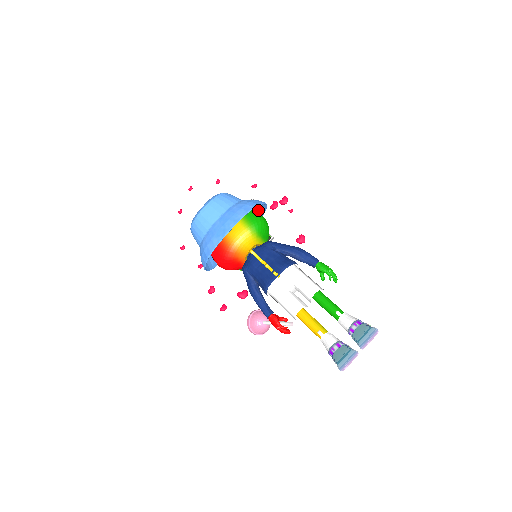
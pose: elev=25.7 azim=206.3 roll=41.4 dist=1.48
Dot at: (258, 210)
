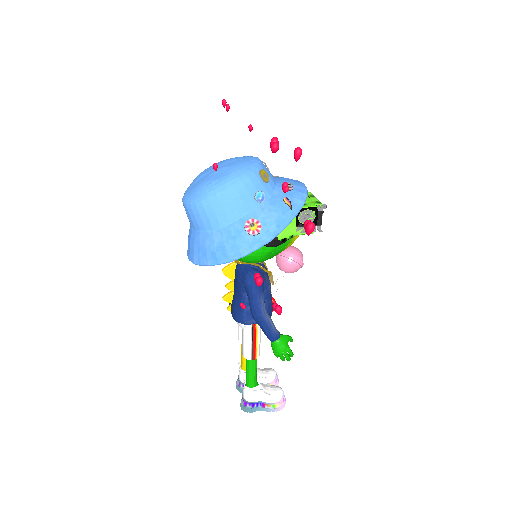
Dot at: (275, 221)
